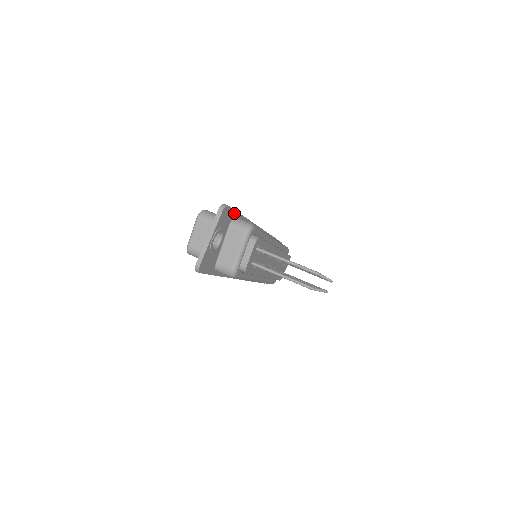
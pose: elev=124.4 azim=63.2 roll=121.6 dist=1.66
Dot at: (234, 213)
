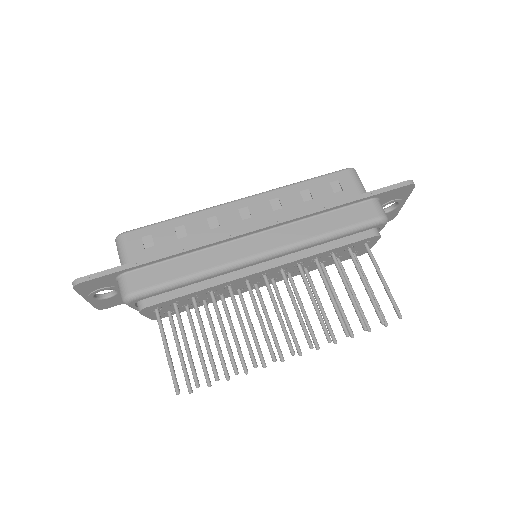
Dot at: (114, 274)
